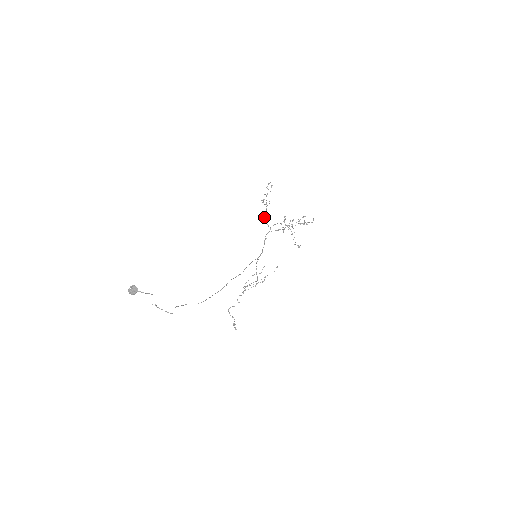
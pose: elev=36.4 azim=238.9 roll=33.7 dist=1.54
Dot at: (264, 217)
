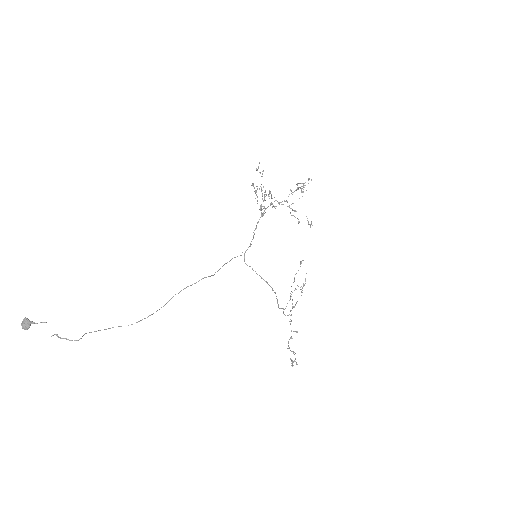
Dot at: (260, 208)
